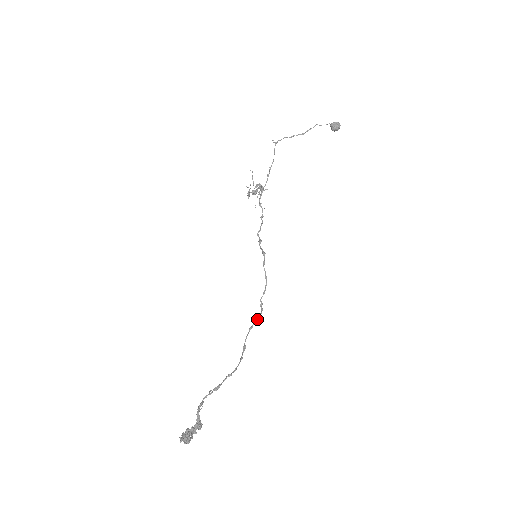
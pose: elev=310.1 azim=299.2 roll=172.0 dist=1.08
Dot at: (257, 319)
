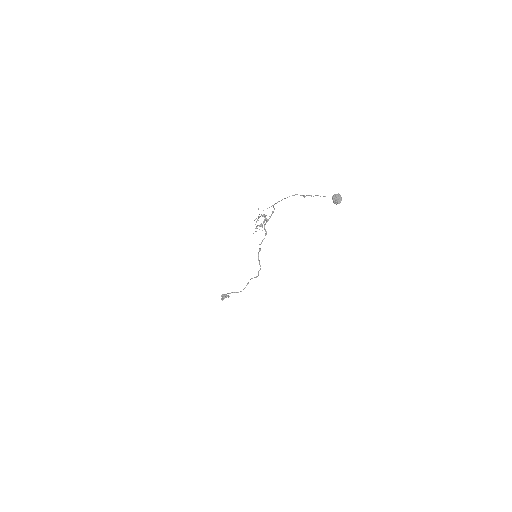
Dot at: (255, 277)
